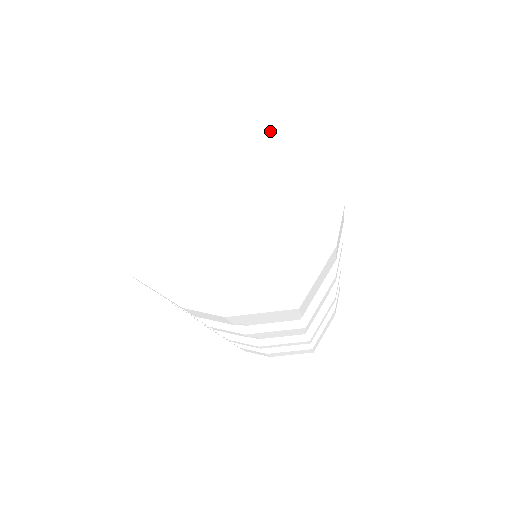
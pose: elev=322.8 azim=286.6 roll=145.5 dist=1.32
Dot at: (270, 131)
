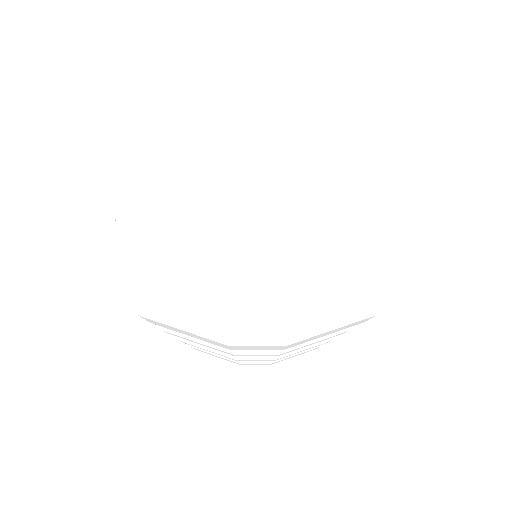
Dot at: (278, 99)
